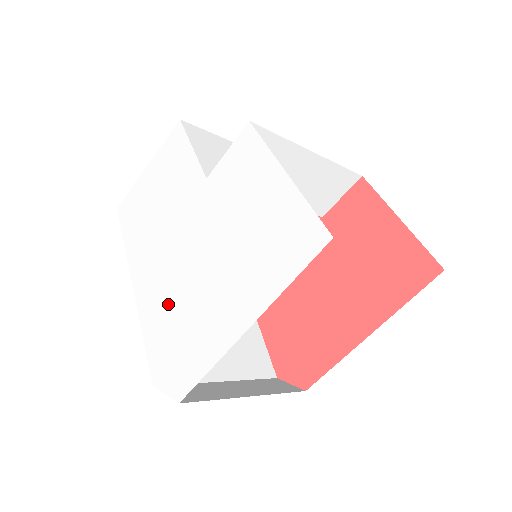
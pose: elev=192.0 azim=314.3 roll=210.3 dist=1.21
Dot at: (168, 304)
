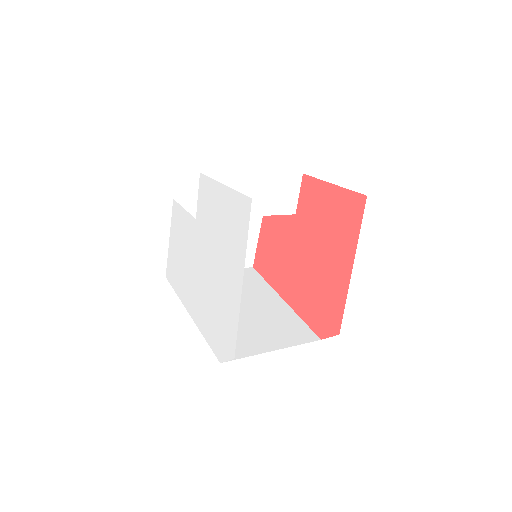
Dot at: (208, 306)
